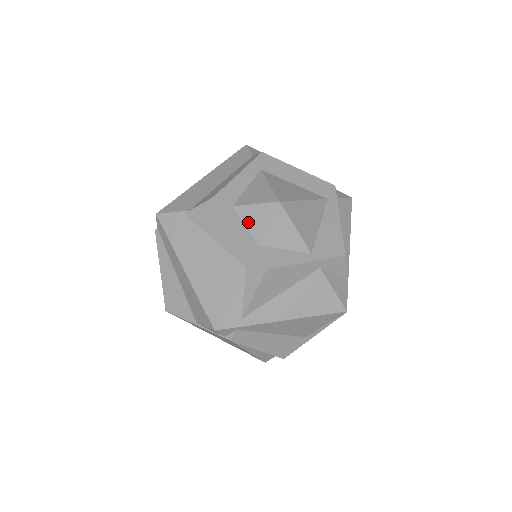
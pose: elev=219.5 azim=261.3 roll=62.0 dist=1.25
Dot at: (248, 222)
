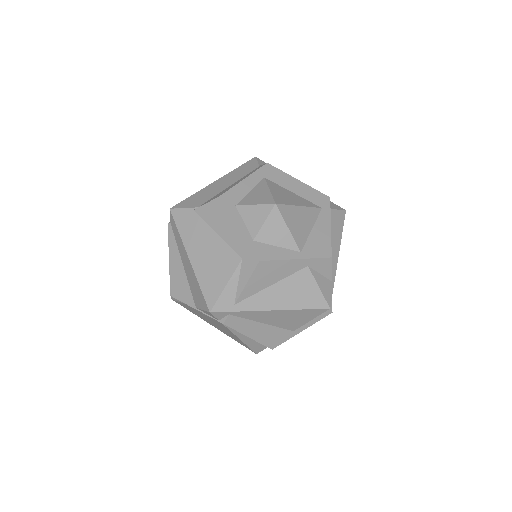
Dot at: (247, 220)
